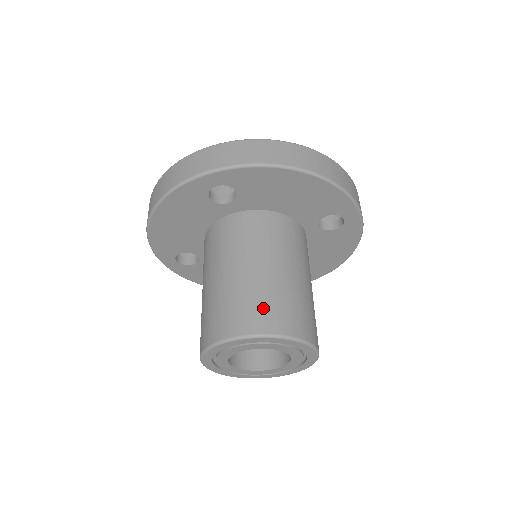
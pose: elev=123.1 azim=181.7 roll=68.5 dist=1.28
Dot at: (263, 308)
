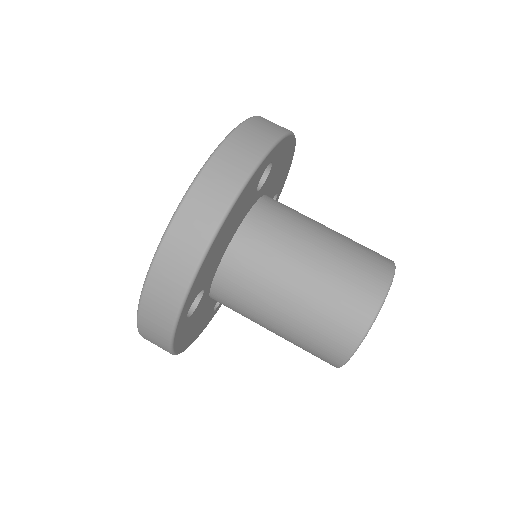
Dot at: (336, 324)
